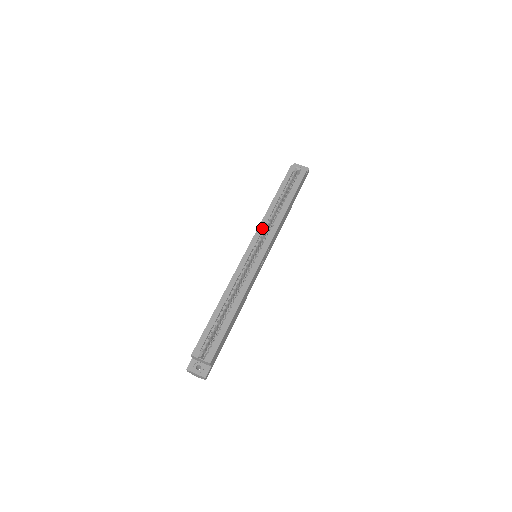
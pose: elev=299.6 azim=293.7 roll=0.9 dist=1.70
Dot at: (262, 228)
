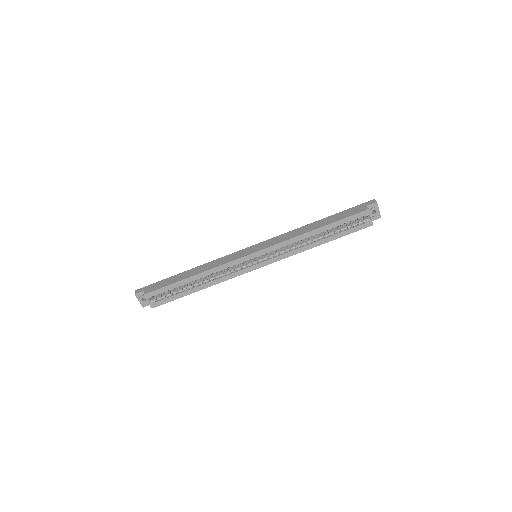
Dot at: (281, 246)
